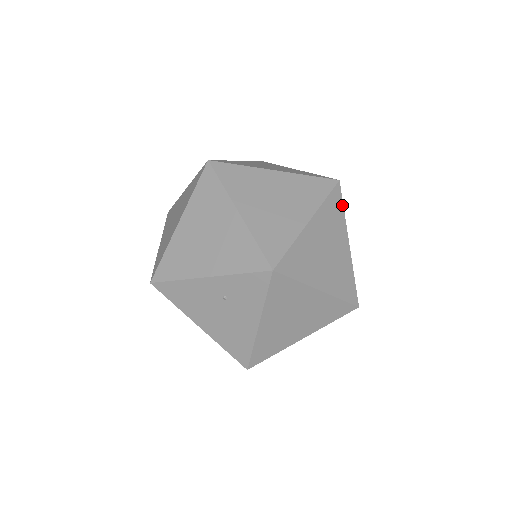
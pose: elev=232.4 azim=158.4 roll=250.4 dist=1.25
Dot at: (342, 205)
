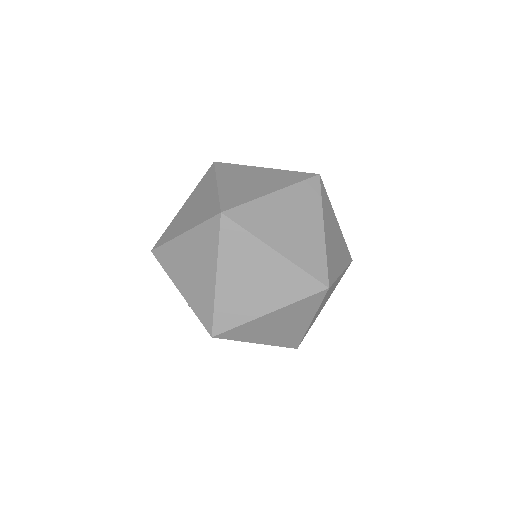
Dot at: (320, 302)
